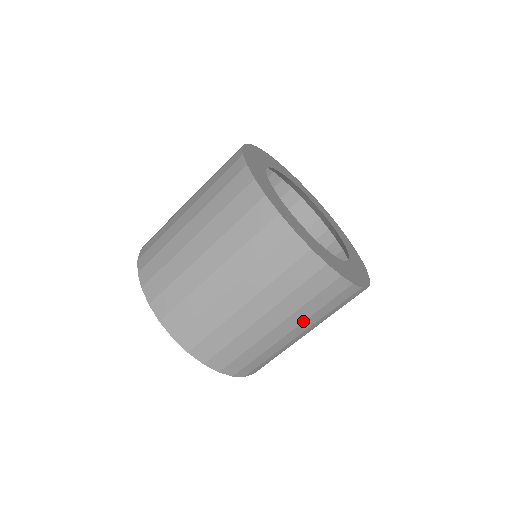
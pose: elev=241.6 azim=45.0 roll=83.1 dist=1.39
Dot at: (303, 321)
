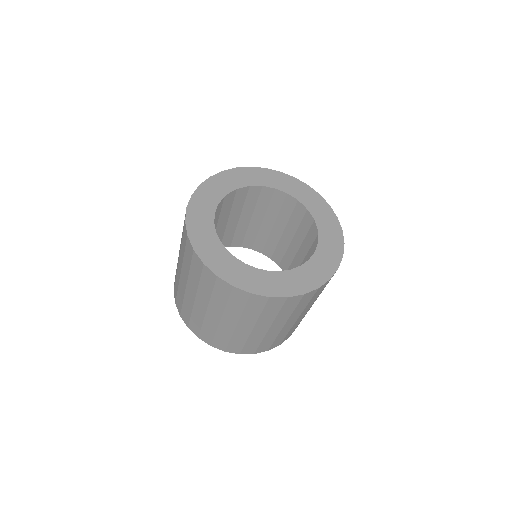
Dot at: (272, 322)
